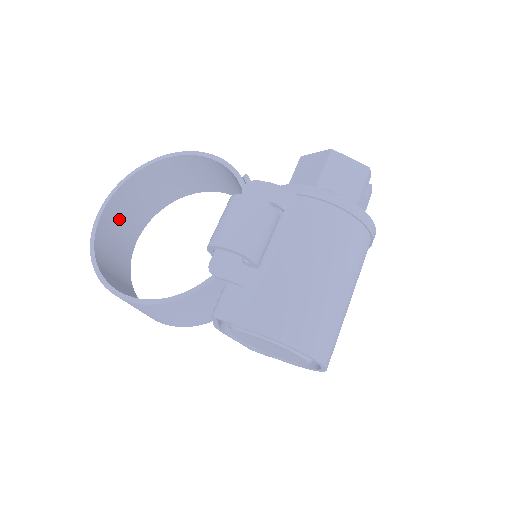
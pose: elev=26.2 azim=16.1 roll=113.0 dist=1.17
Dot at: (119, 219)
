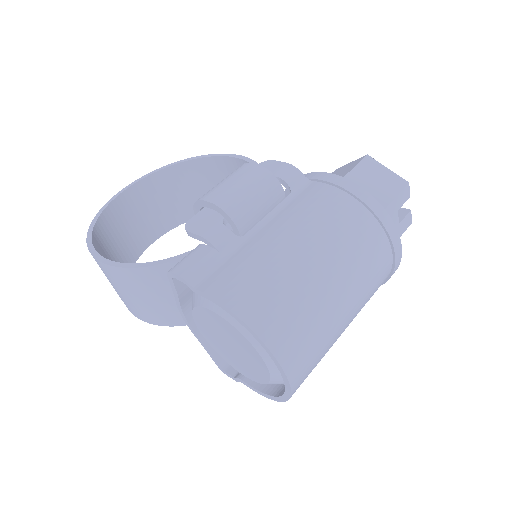
Dot at: (139, 209)
